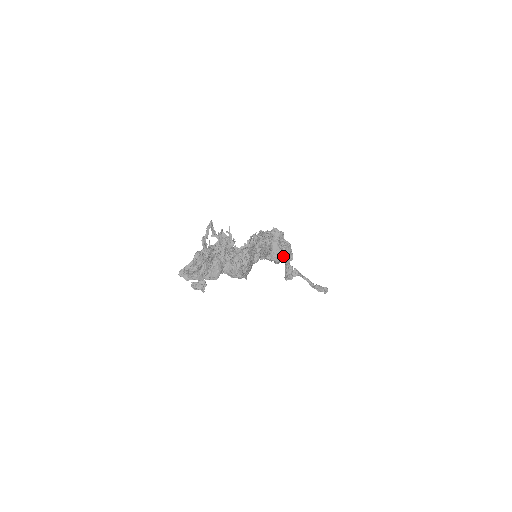
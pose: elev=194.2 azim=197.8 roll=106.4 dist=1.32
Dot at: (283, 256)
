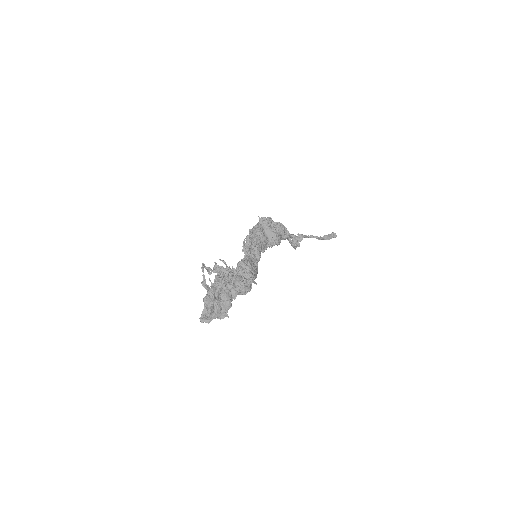
Dot at: (280, 237)
